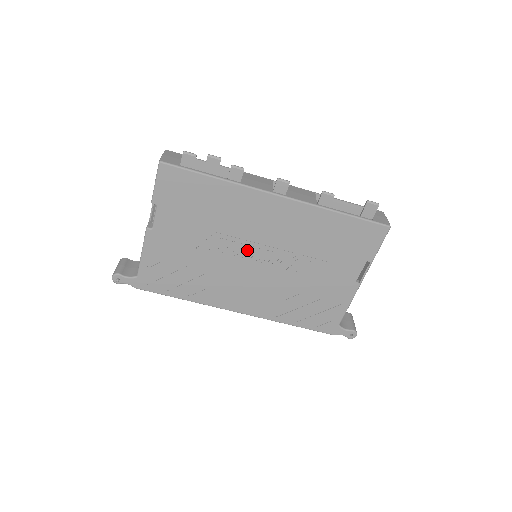
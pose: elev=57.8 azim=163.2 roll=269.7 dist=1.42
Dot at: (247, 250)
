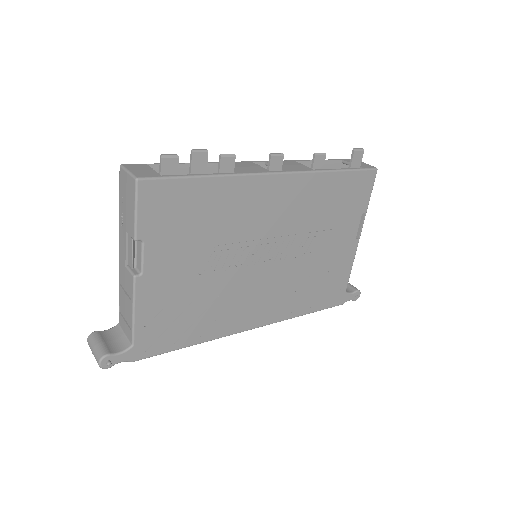
Dot at: (254, 252)
